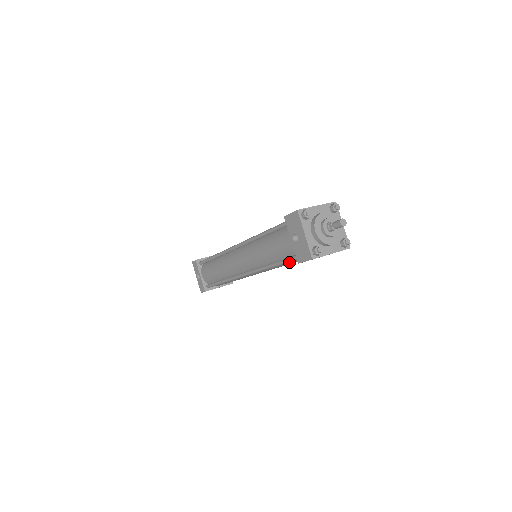
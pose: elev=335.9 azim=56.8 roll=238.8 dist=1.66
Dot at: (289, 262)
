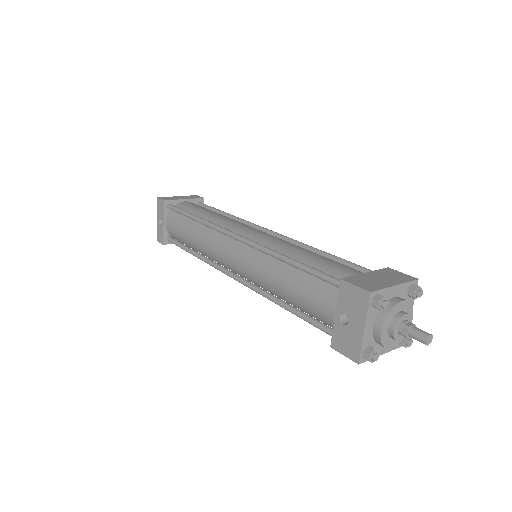
Dot at: occluded
